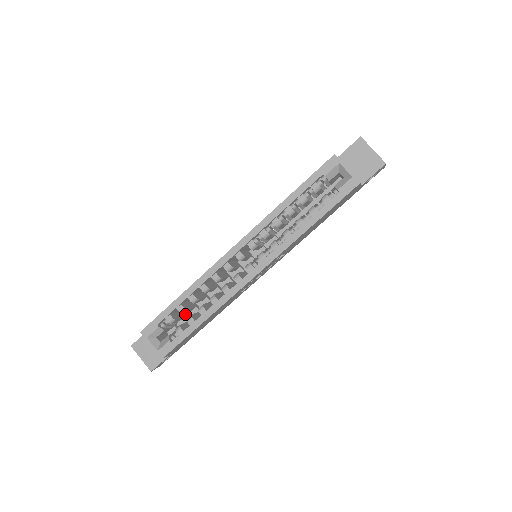
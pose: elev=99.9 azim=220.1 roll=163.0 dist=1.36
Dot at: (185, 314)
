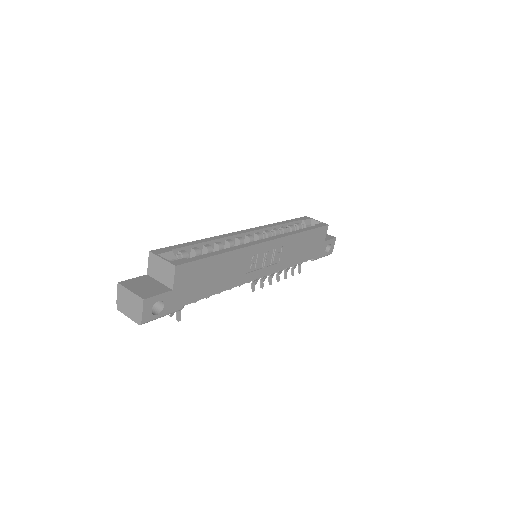
Dot at: occluded
